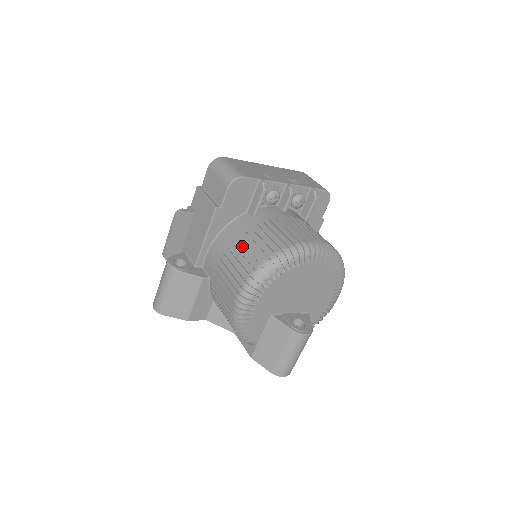
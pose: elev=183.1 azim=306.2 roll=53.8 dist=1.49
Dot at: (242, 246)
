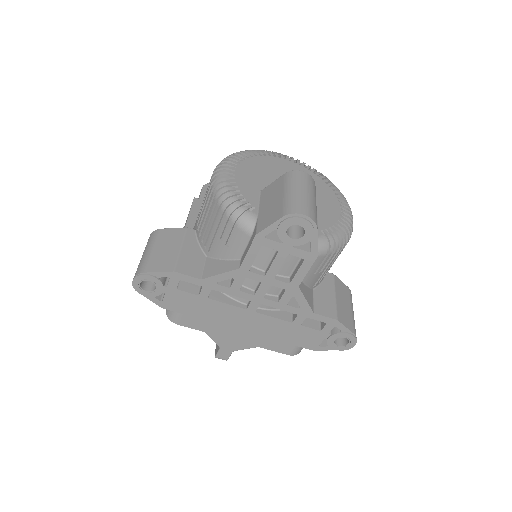
Dot at: occluded
